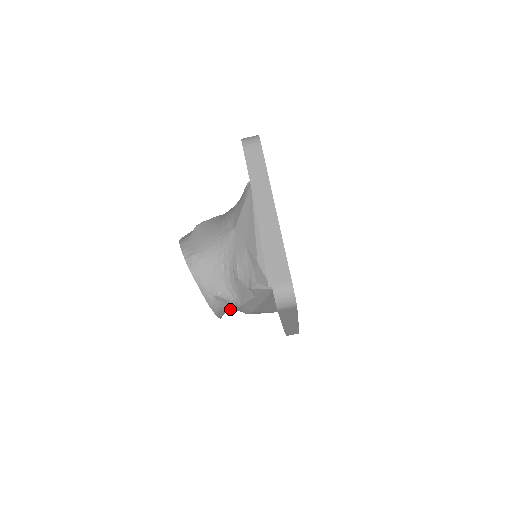
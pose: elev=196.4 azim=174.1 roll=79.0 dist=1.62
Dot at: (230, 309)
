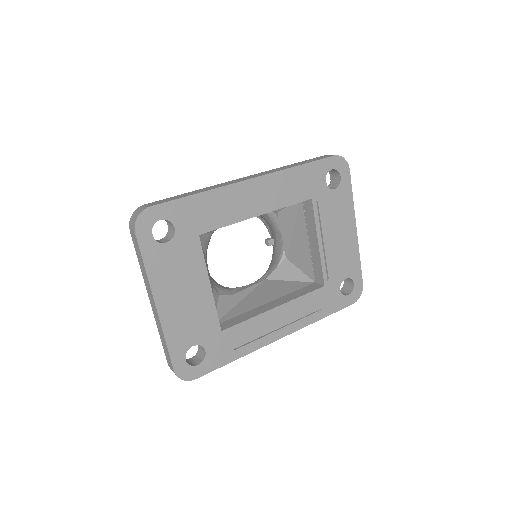
Dot at: occluded
